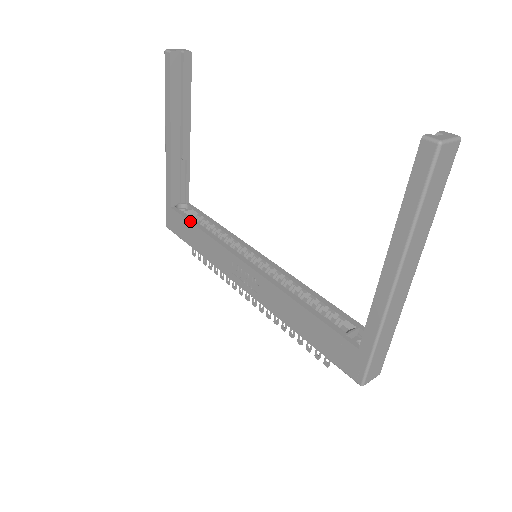
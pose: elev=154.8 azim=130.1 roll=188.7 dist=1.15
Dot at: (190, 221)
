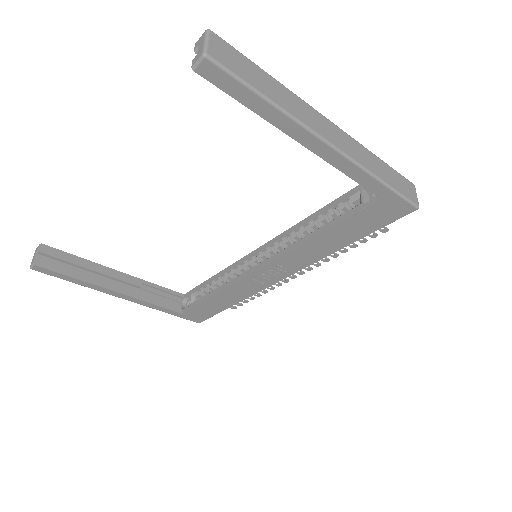
Dot at: (201, 302)
